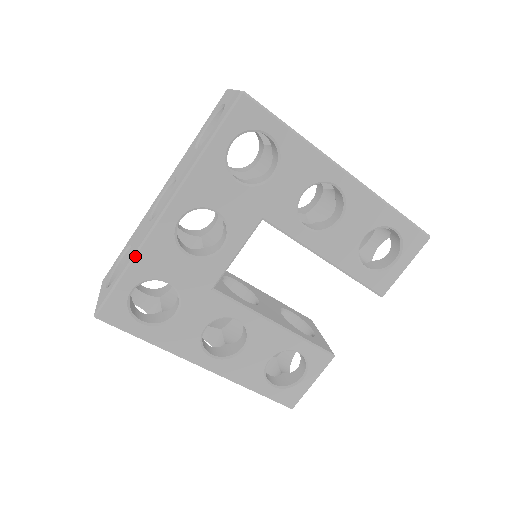
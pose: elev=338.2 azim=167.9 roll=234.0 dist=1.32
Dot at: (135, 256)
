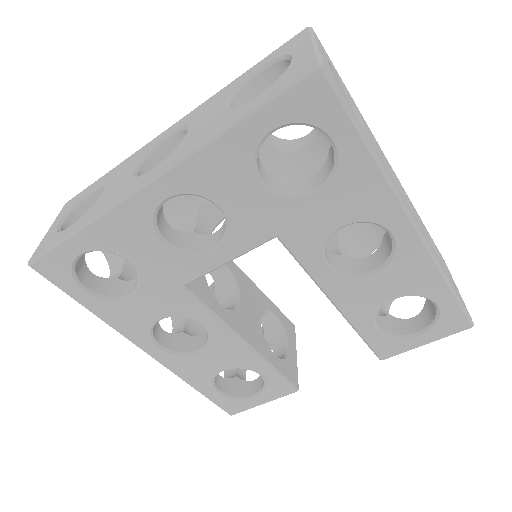
Dot at: (95, 220)
